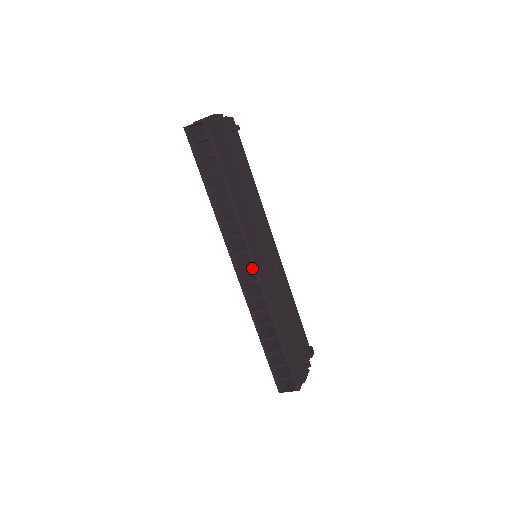
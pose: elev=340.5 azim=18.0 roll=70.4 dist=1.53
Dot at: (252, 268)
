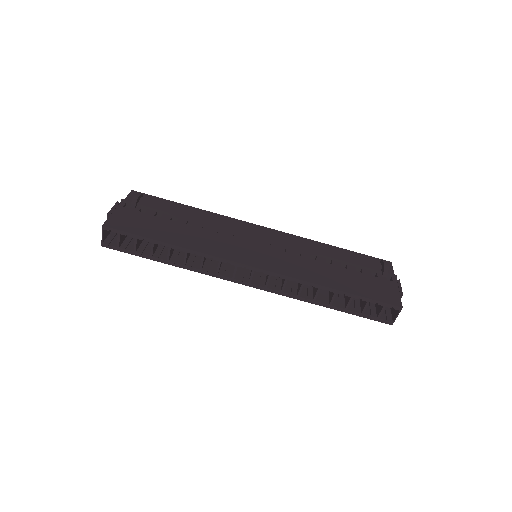
Dot at: occluded
